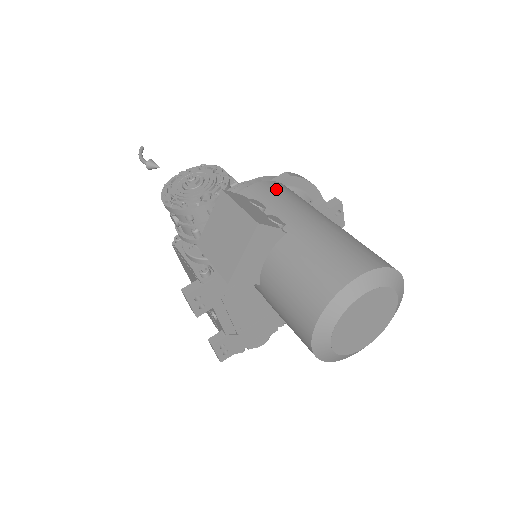
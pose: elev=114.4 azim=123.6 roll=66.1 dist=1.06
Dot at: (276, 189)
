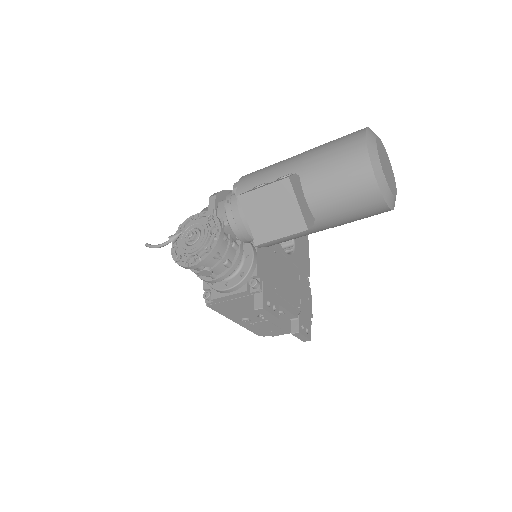
Dot at: (253, 175)
